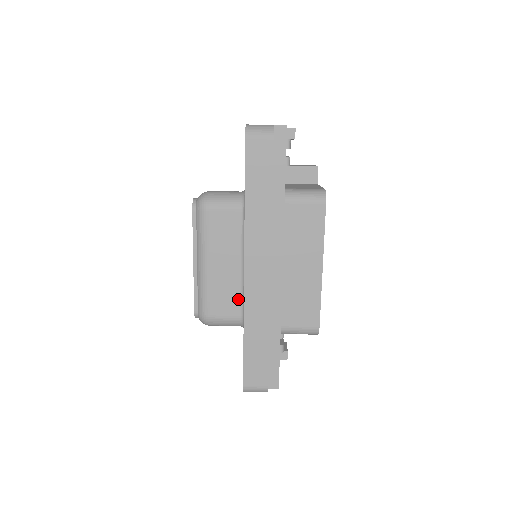
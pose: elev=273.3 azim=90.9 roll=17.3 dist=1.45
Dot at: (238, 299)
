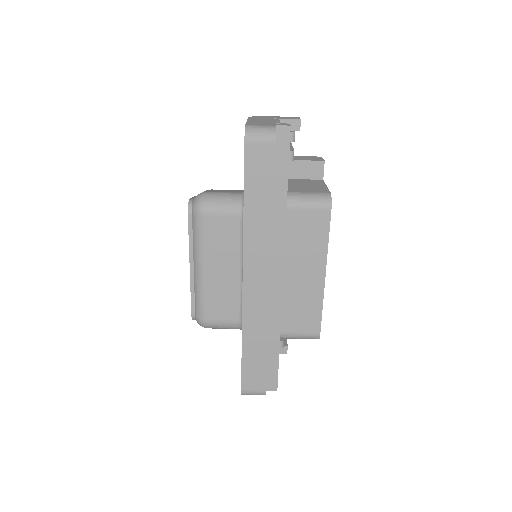
Dot at: (236, 304)
